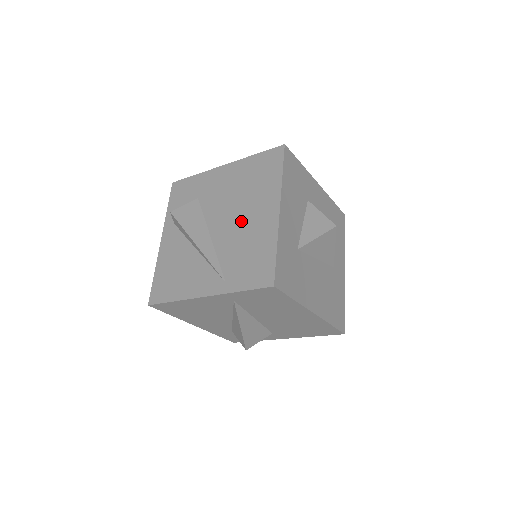
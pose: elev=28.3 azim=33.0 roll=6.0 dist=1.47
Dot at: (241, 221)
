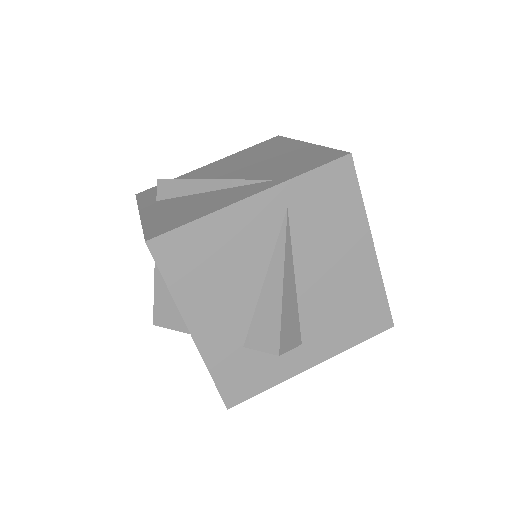
Dot at: (263, 162)
